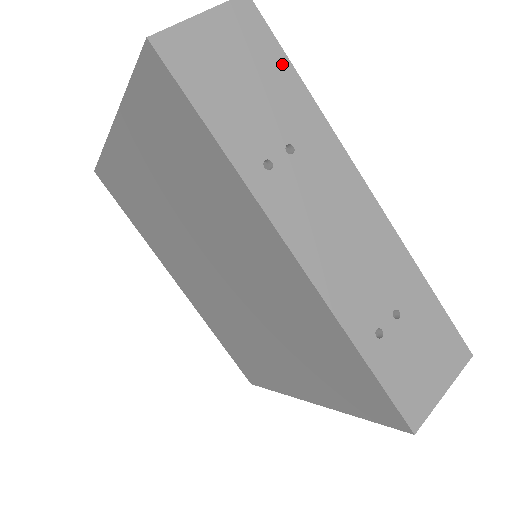
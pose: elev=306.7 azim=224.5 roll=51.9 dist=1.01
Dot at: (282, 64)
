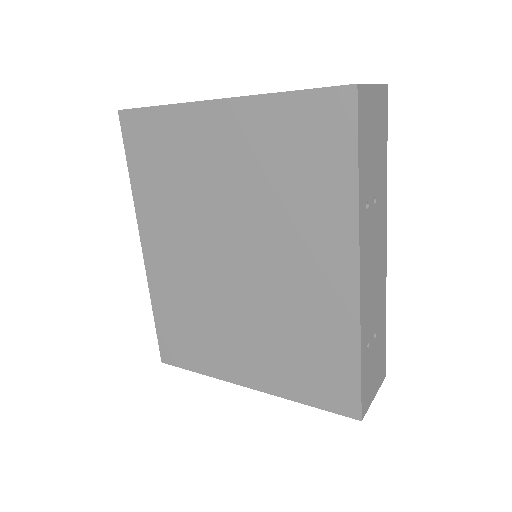
Dot at: (385, 141)
